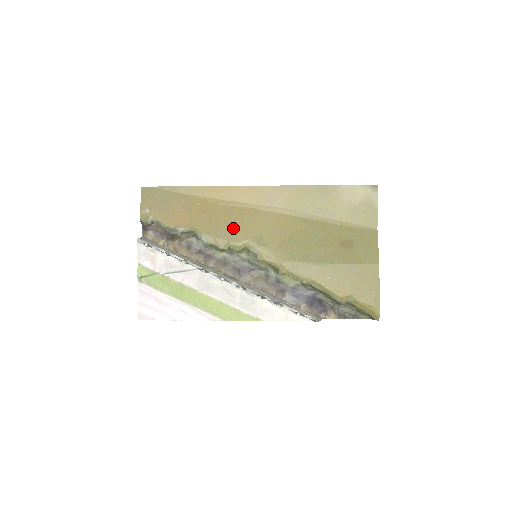
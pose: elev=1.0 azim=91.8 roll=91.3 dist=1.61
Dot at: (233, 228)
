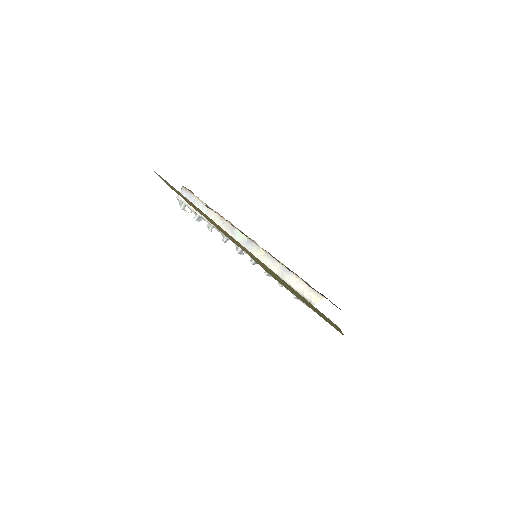
Dot at: (229, 237)
